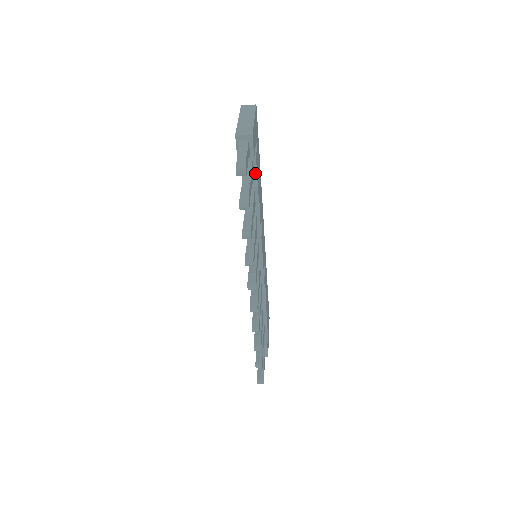
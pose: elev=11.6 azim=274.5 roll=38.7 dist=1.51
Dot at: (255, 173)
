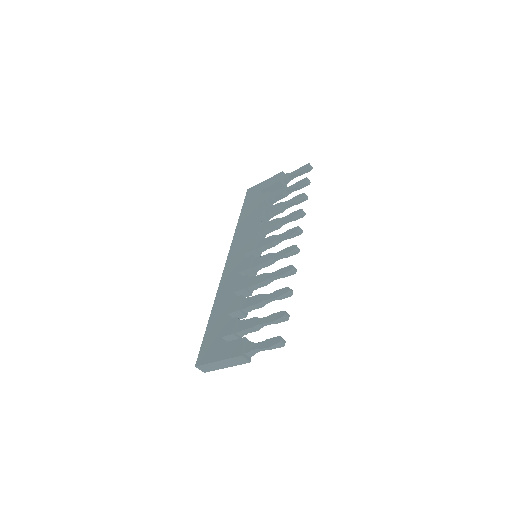
Dot at: (272, 204)
